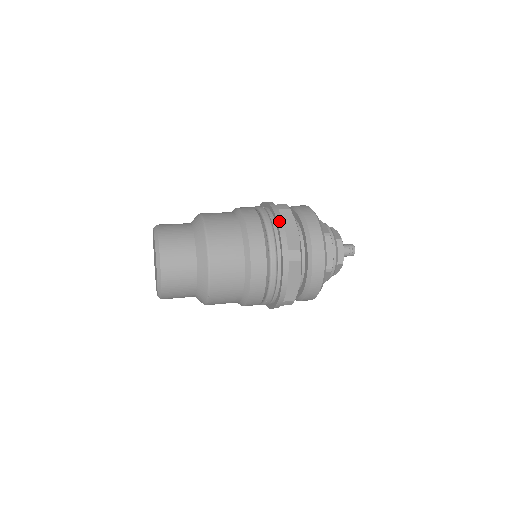
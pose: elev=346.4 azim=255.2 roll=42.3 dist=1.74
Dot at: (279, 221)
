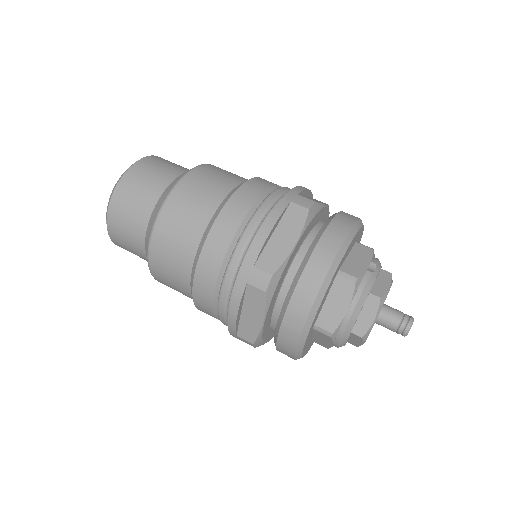
Dot at: (233, 306)
